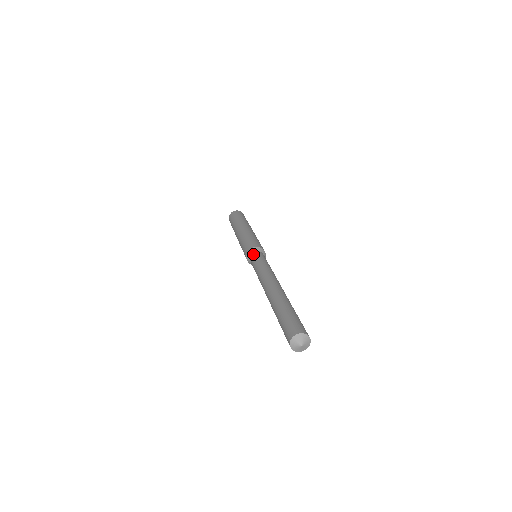
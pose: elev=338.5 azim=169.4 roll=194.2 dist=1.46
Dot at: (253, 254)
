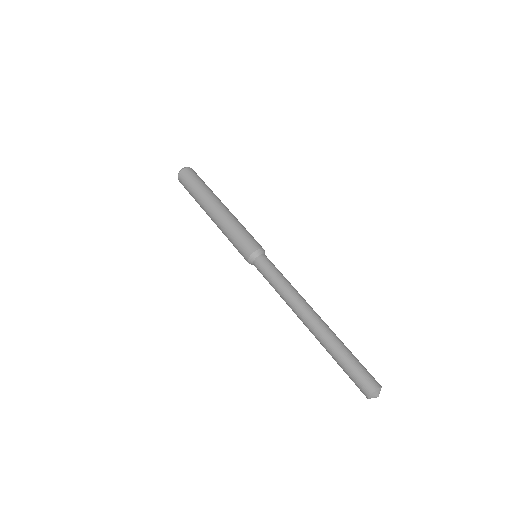
Dot at: (255, 265)
